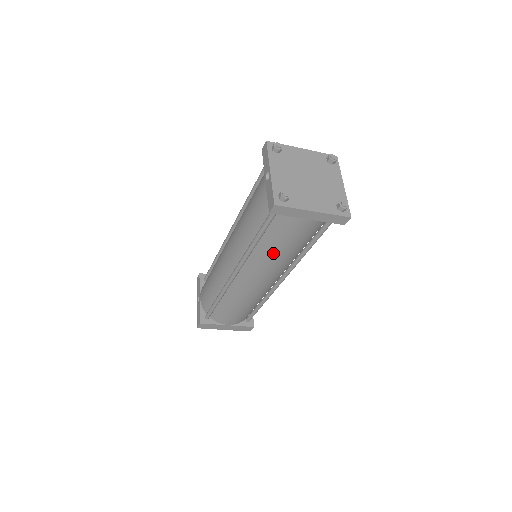
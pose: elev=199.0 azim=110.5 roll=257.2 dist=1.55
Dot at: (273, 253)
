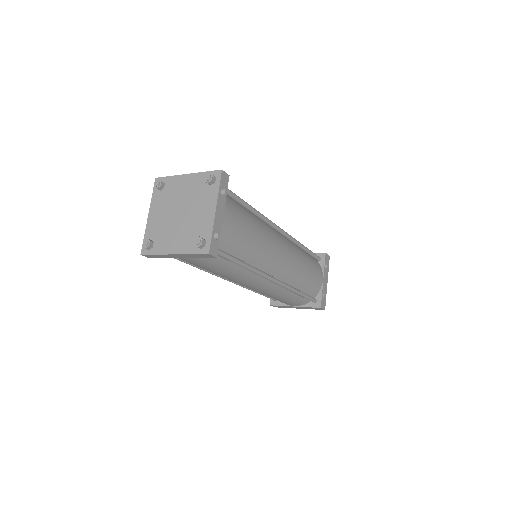
Dot at: (214, 273)
